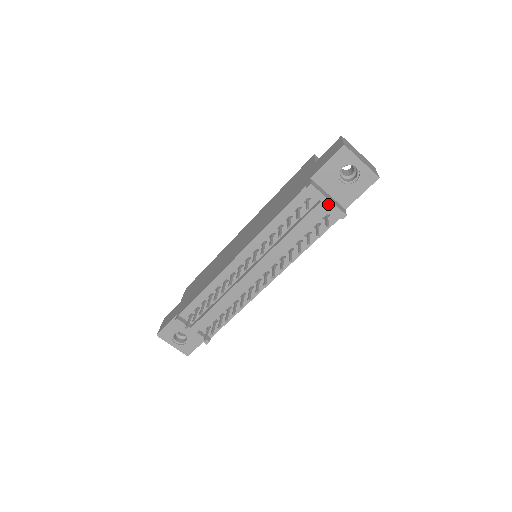
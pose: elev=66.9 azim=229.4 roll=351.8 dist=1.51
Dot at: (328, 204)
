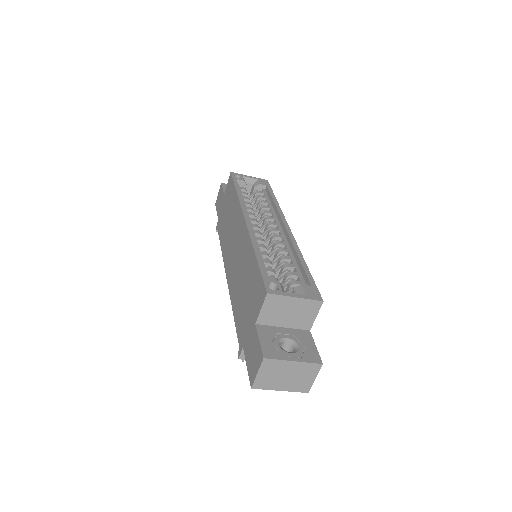
Dot at: occluded
